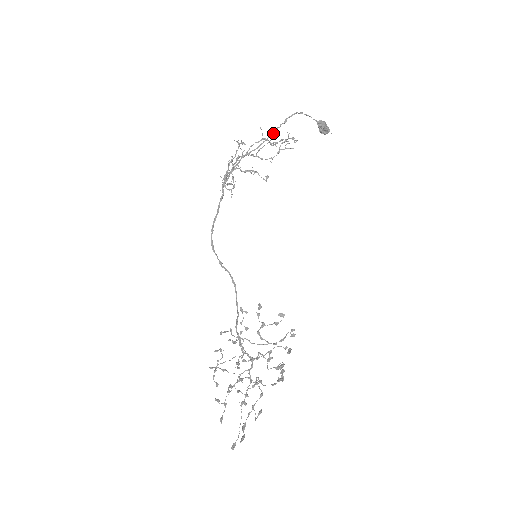
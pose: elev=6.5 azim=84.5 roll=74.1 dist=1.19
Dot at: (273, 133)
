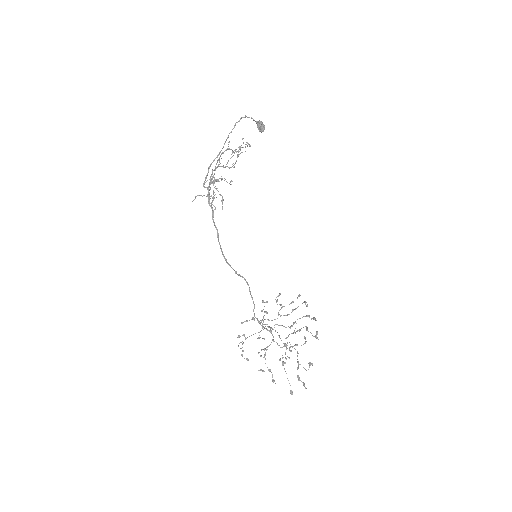
Dot at: occluded
